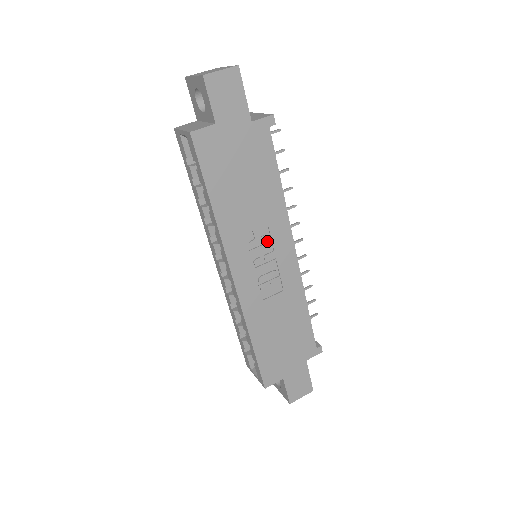
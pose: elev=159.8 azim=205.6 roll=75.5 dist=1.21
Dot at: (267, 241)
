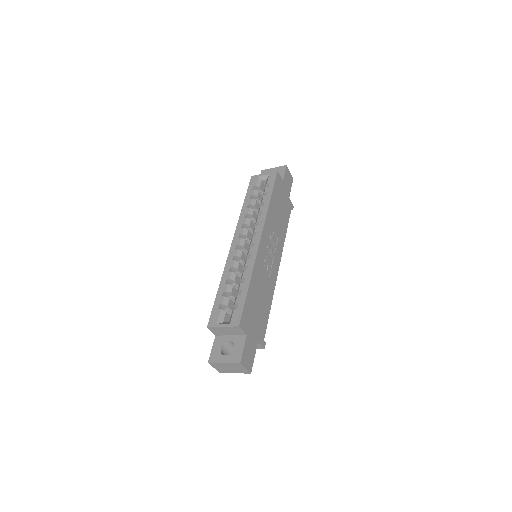
Dot at: (274, 245)
